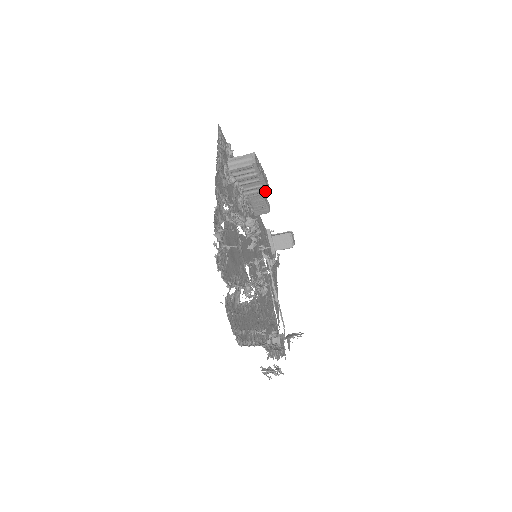
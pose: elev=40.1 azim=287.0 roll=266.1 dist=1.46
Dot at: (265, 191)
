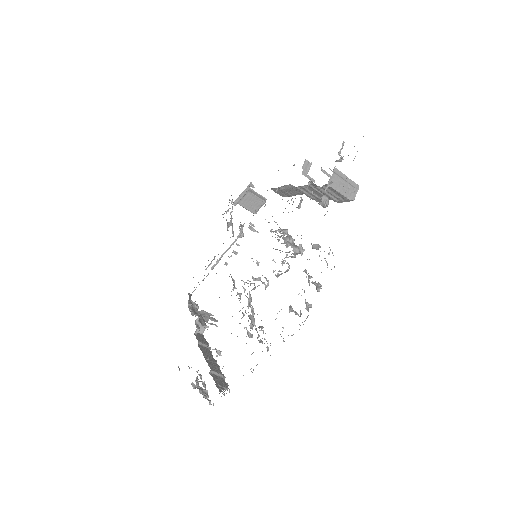
Dot at: (314, 199)
